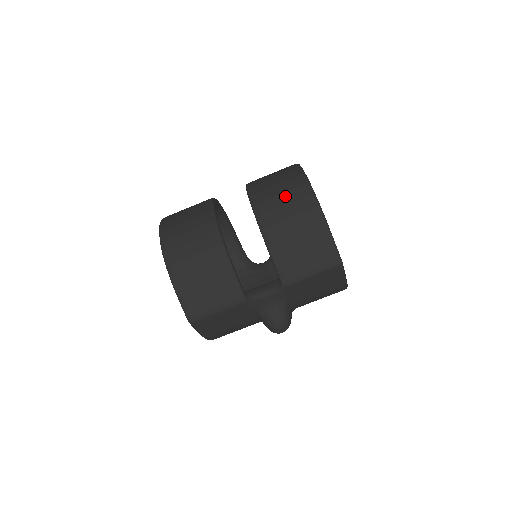
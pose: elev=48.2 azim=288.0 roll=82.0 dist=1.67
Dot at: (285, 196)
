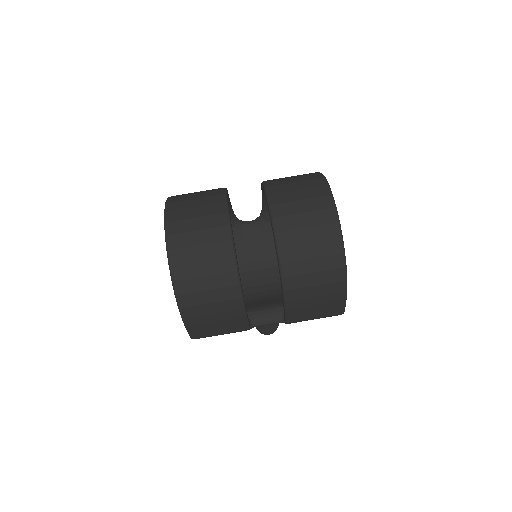
Dot at: (317, 262)
